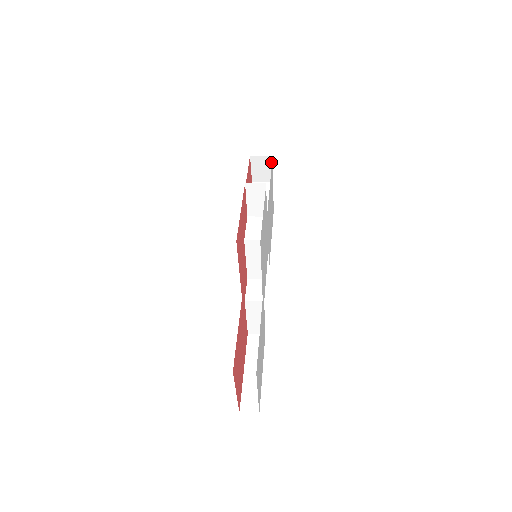
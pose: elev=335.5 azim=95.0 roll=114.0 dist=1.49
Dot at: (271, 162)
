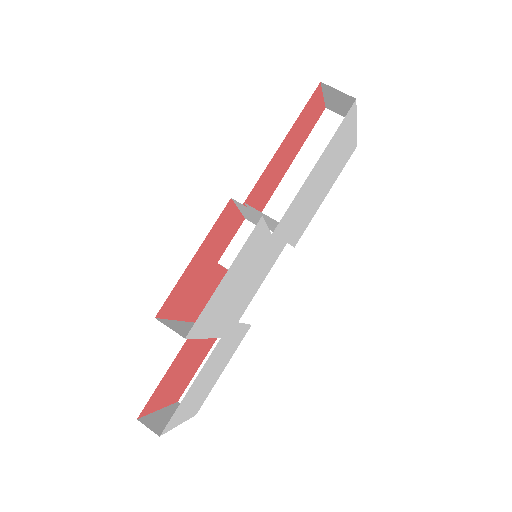
Dot at: occluded
